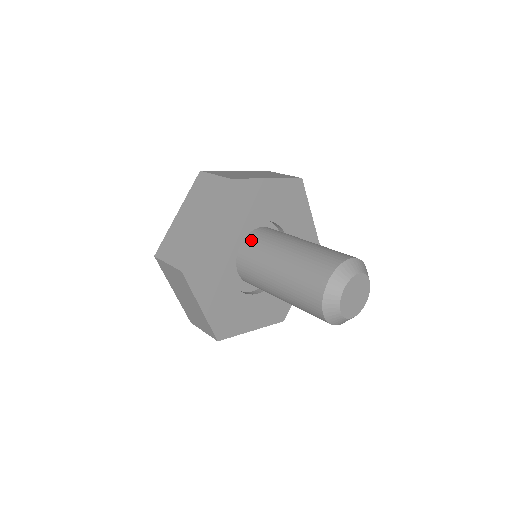
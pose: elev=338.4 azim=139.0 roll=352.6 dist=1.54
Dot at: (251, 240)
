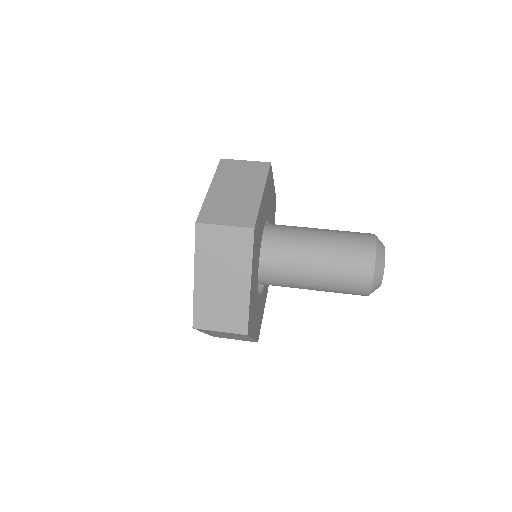
Dot at: (263, 255)
